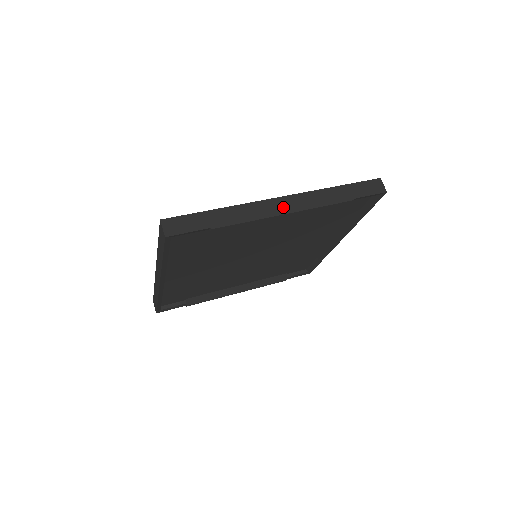
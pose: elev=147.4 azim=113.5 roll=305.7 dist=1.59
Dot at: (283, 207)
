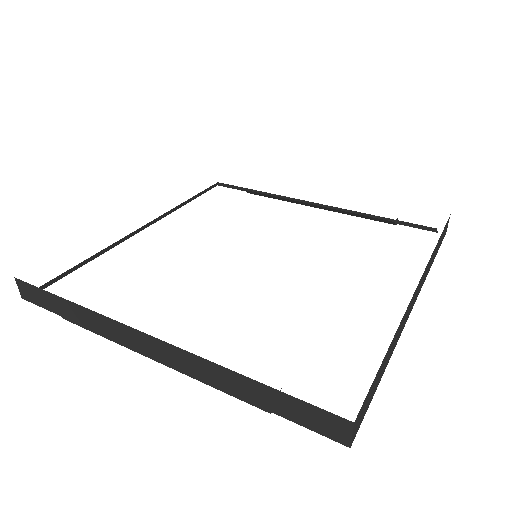
Dot at: (149, 349)
